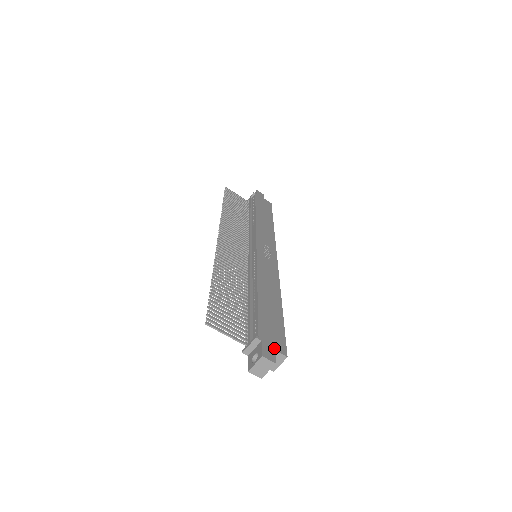
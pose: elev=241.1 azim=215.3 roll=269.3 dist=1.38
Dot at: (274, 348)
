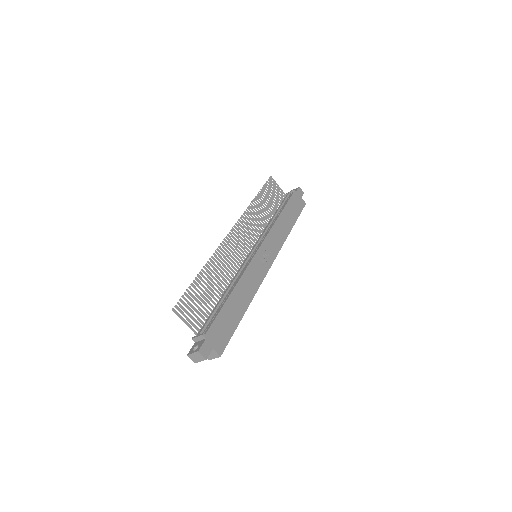
Dot at: (213, 347)
